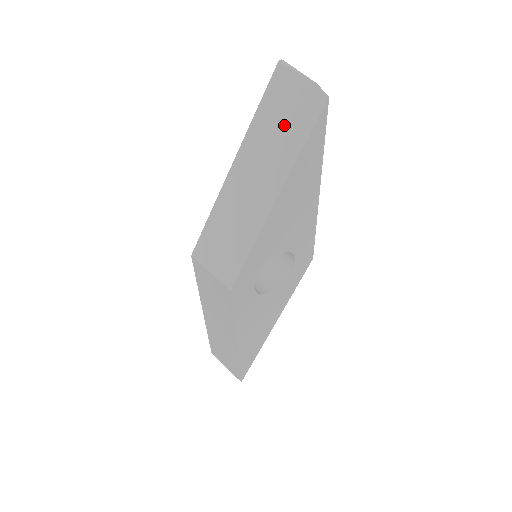
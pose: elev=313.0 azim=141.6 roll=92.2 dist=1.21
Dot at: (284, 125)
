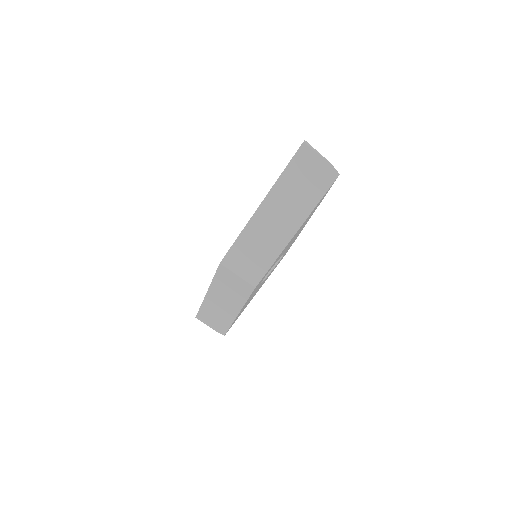
Dot at: (305, 185)
